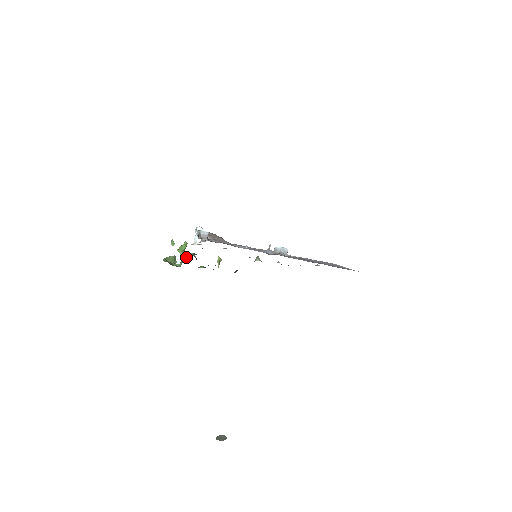
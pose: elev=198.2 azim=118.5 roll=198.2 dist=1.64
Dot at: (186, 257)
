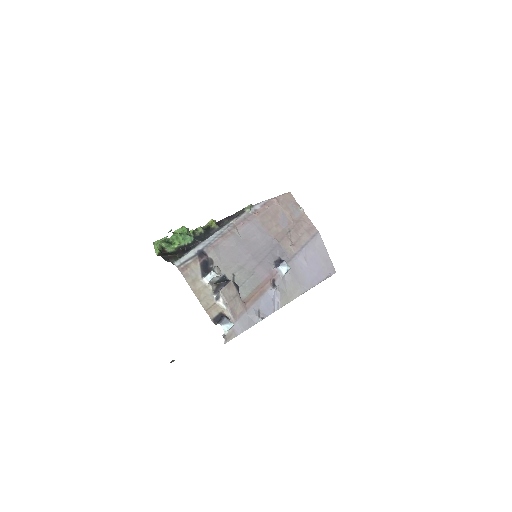
Dot at: (182, 248)
